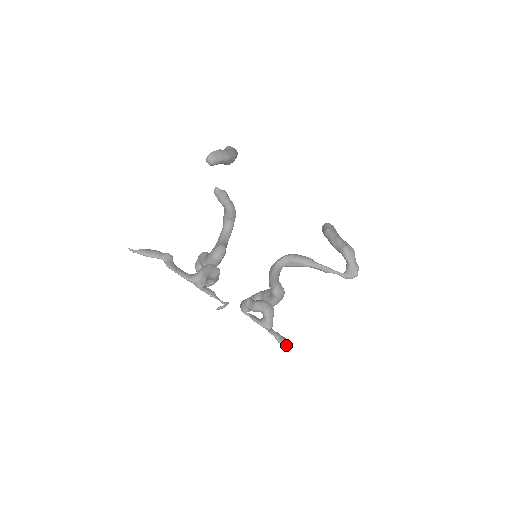
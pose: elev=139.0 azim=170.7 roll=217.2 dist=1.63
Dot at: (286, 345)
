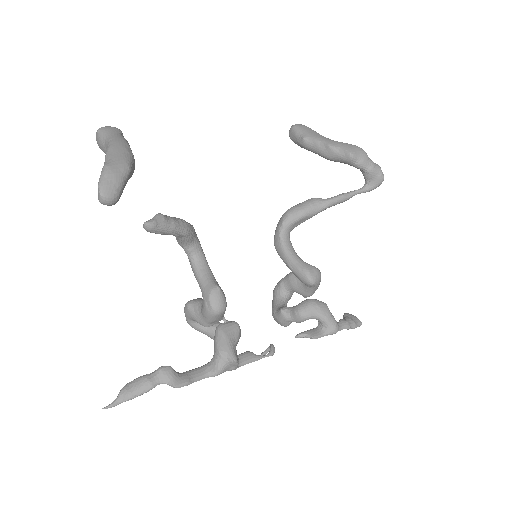
Dot at: (359, 324)
